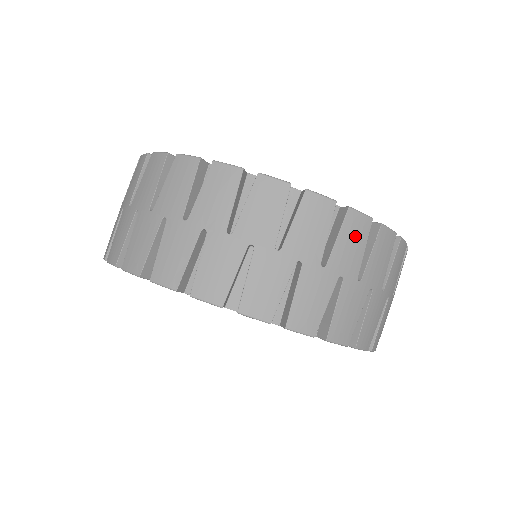
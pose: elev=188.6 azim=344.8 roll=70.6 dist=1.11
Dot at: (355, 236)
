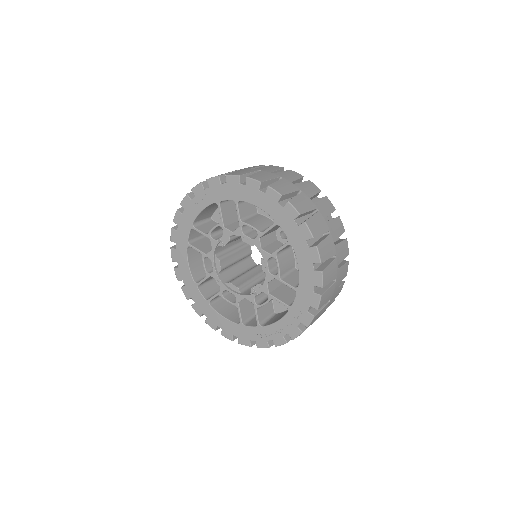
Dot at: (344, 273)
